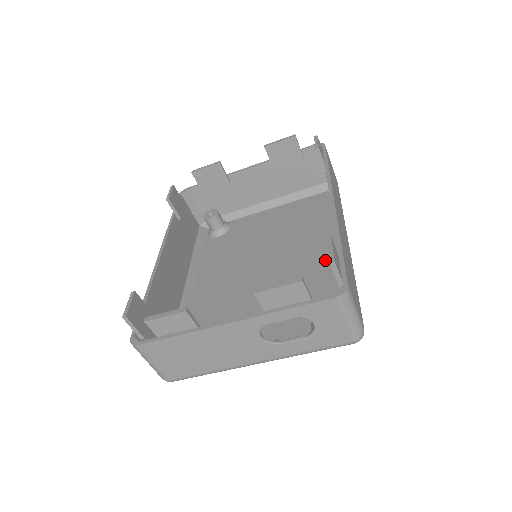
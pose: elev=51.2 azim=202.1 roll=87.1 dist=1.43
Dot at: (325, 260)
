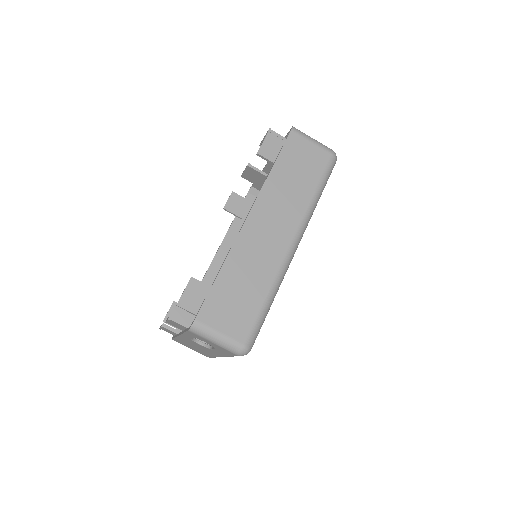
Dot at: occluded
